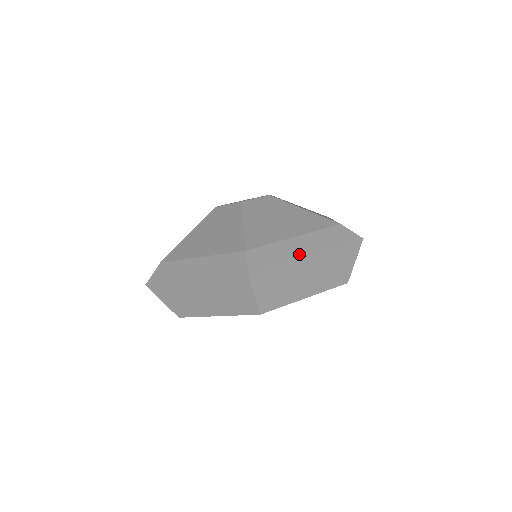
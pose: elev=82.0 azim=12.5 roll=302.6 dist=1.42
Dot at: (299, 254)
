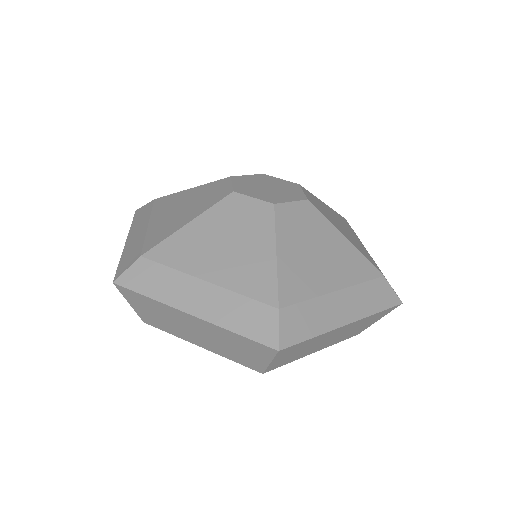
Dot at: (337, 321)
